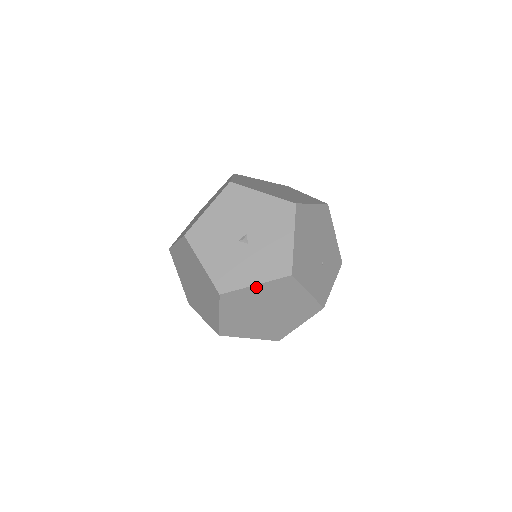
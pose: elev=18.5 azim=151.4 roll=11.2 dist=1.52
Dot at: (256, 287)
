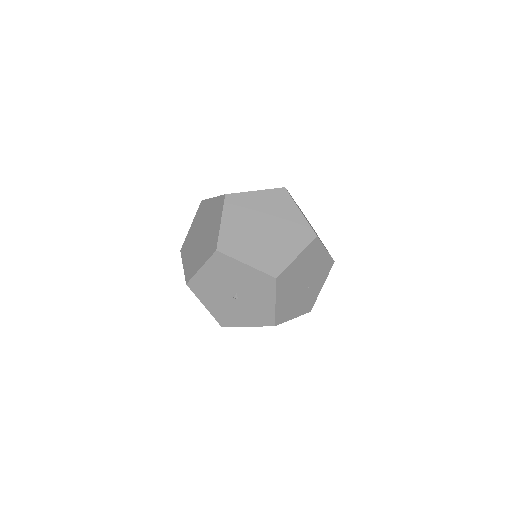
Dot at: (249, 326)
